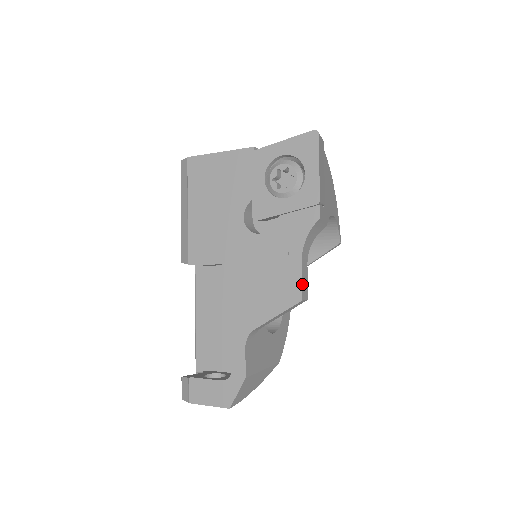
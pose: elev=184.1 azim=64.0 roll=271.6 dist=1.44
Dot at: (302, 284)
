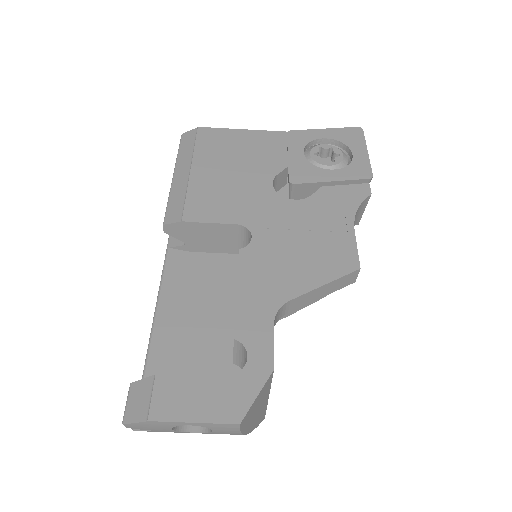
Dot at: (357, 252)
